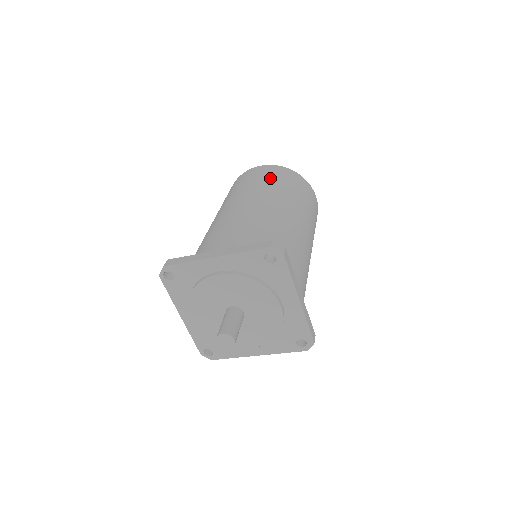
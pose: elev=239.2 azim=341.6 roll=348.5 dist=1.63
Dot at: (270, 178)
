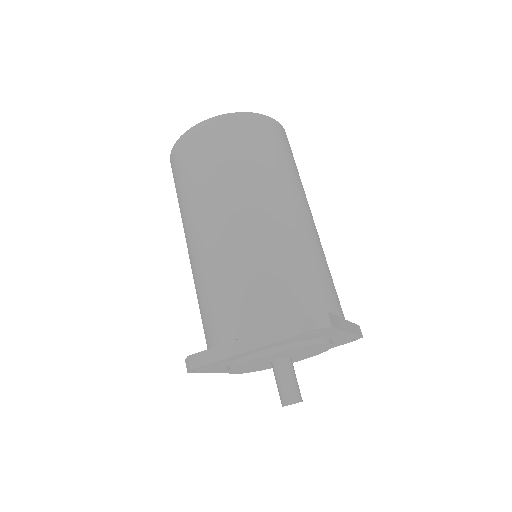
Dot at: (230, 152)
